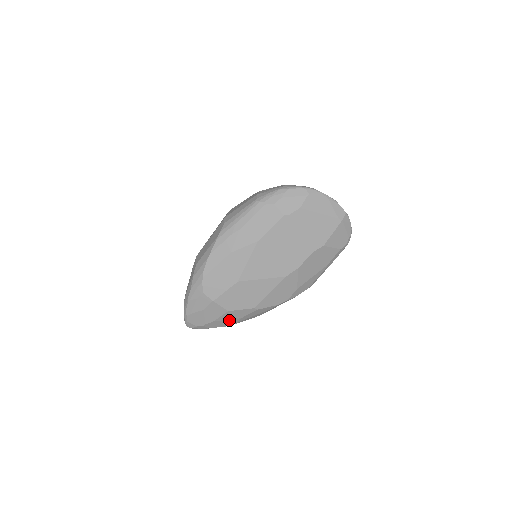
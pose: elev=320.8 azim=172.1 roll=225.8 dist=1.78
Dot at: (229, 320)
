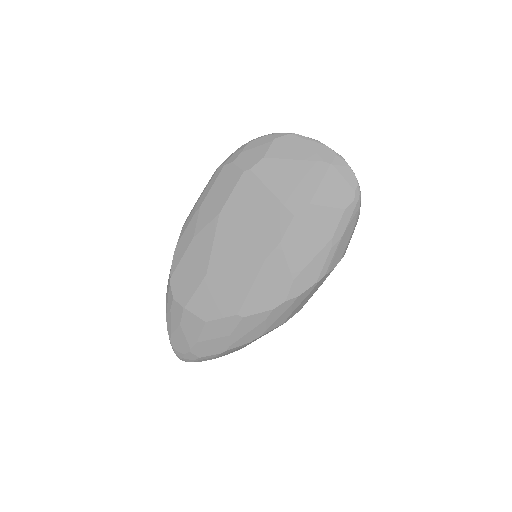
Dot at: (216, 340)
